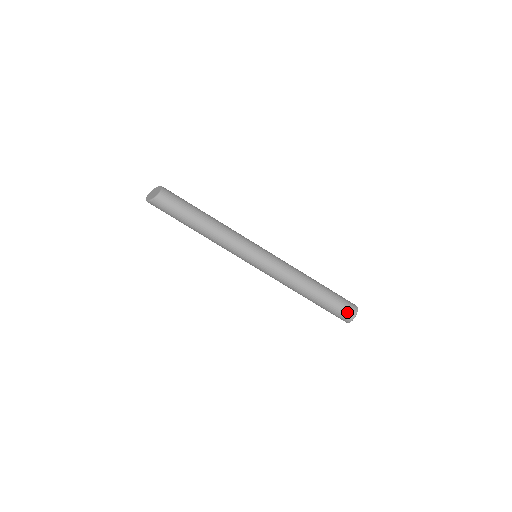
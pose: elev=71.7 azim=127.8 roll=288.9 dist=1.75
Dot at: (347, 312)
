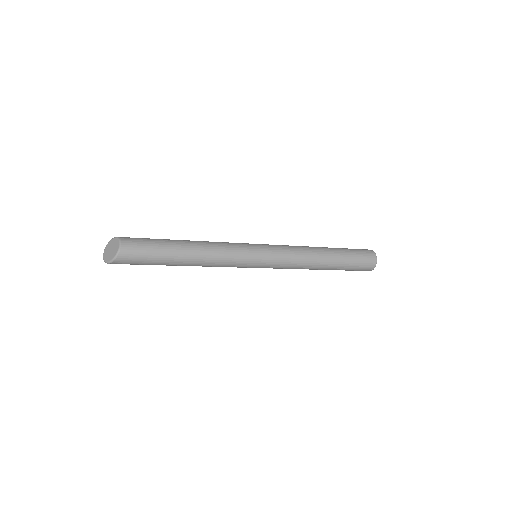
Dot at: (368, 259)
